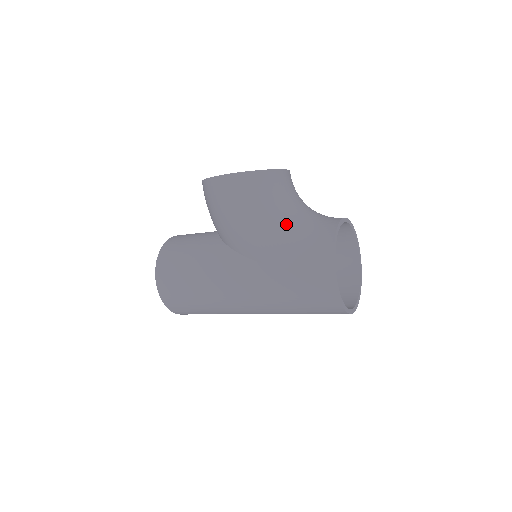
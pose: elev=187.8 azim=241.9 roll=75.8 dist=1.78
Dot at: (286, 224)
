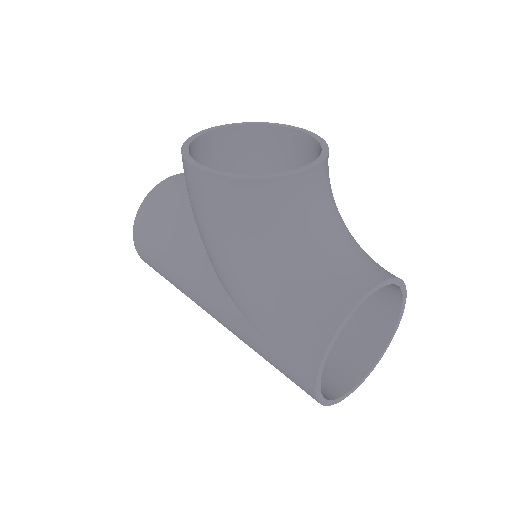
Dot at: (275, 276)
